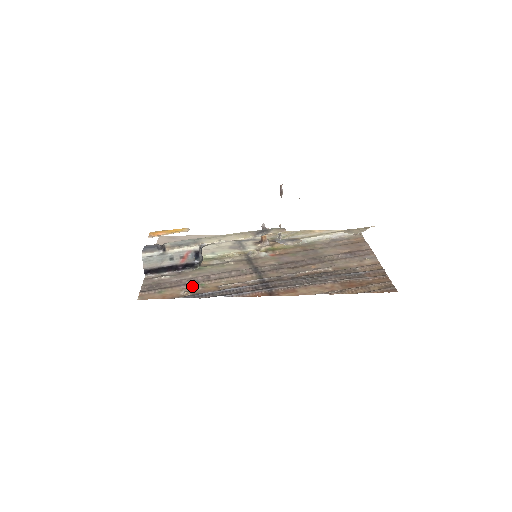
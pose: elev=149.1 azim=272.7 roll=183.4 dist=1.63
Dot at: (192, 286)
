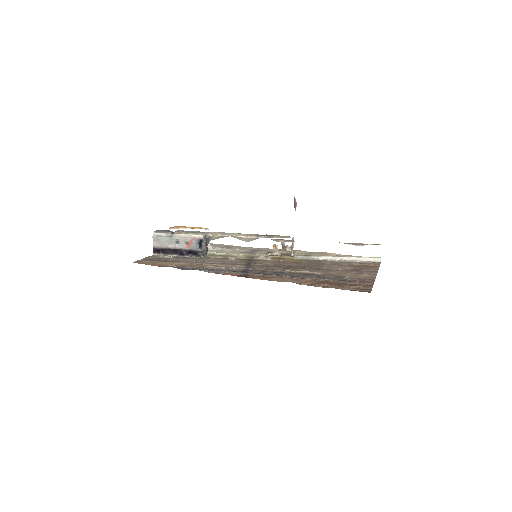
Dot at: (183, 263)
